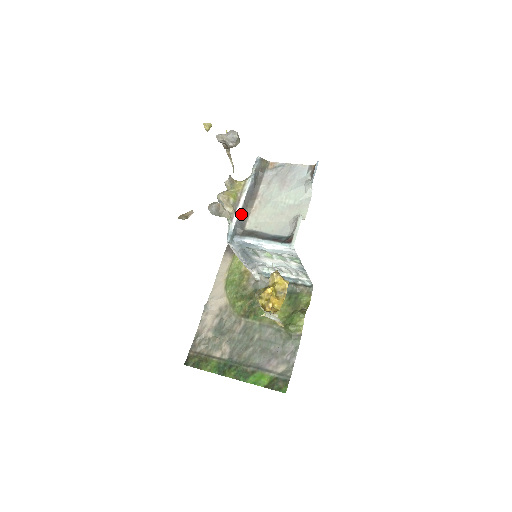
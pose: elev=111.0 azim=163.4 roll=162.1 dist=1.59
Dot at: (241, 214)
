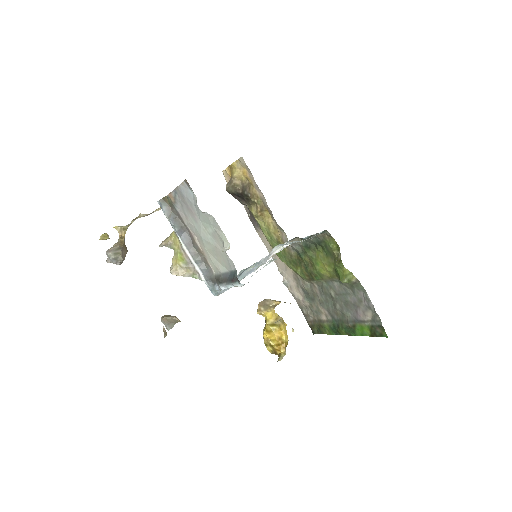
Dot at: (200, 264)
